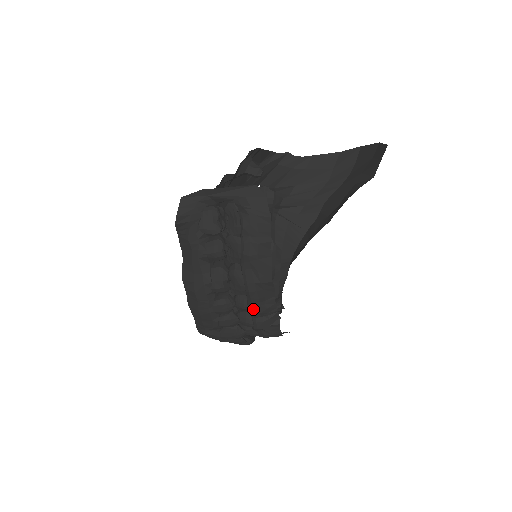
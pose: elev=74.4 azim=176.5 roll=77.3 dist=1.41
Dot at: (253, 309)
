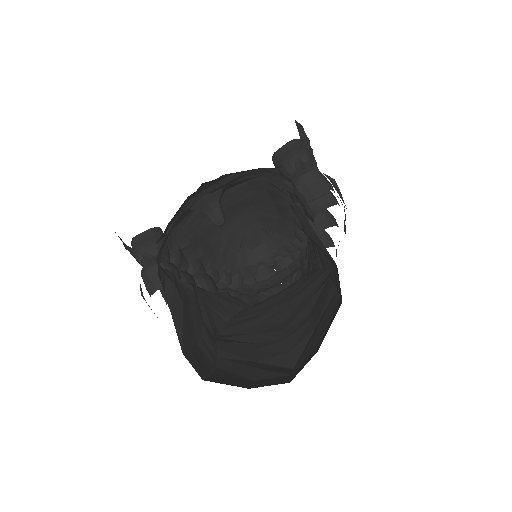
Dot at: occluded
